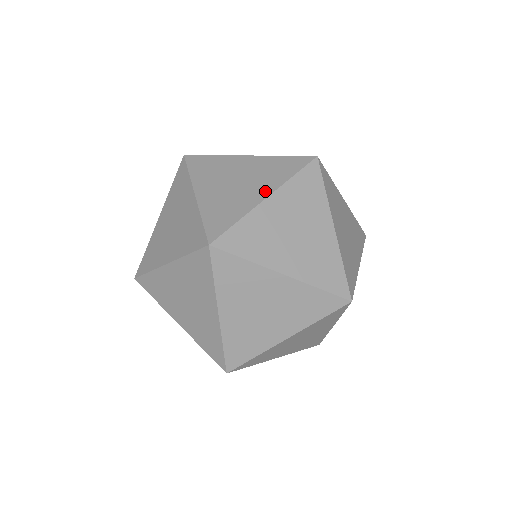
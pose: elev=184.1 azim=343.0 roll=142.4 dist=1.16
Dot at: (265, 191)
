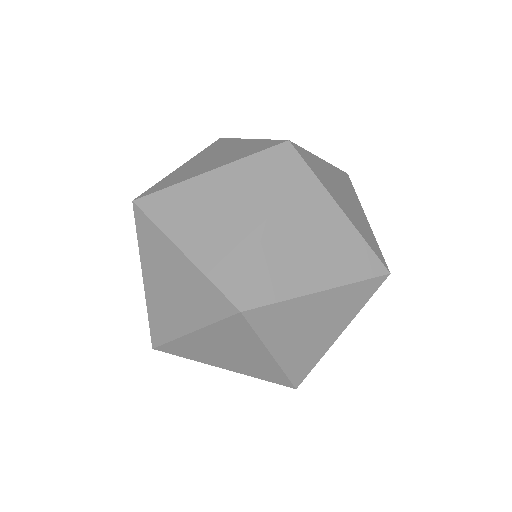
Dot at: (259, 214)
